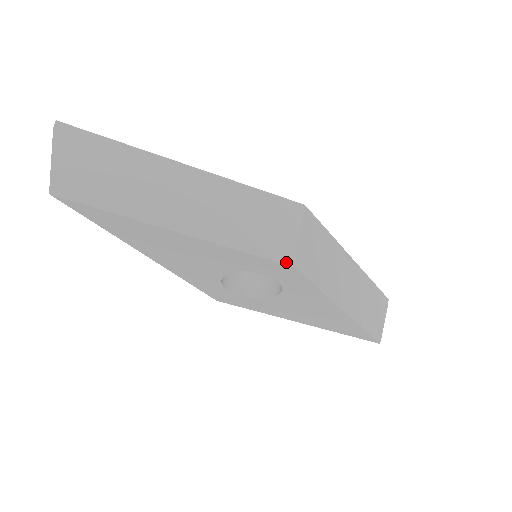
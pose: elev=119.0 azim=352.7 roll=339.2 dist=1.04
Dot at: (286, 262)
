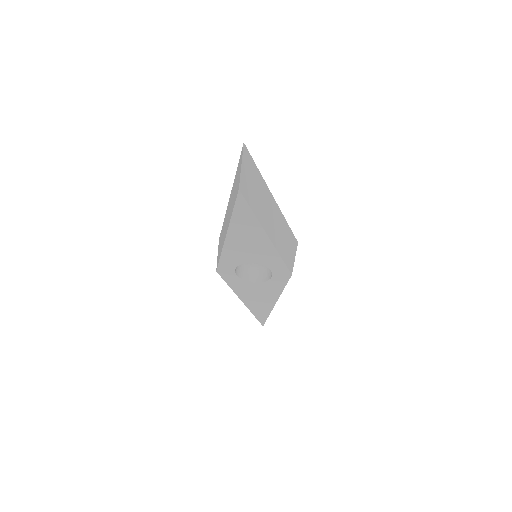
Dot at: (290, 271)
